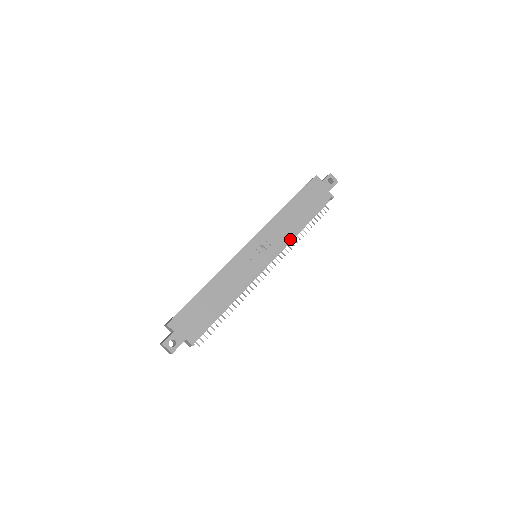
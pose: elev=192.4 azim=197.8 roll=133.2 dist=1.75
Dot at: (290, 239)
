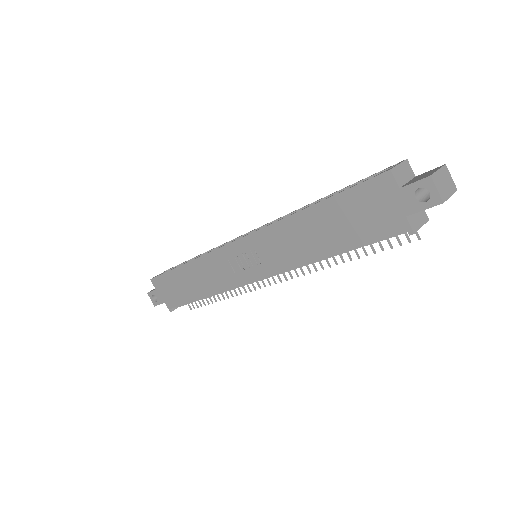
Dot at: (295, 266)
